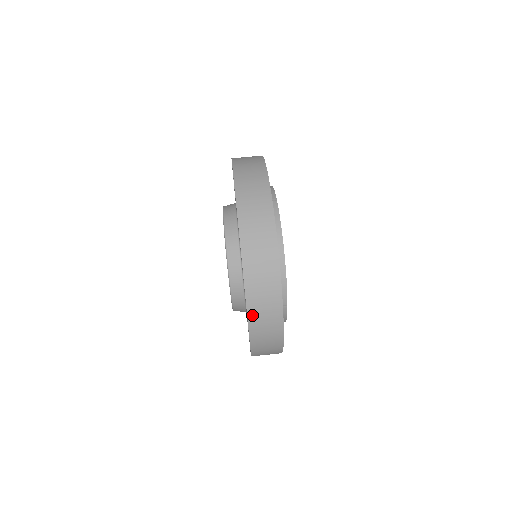
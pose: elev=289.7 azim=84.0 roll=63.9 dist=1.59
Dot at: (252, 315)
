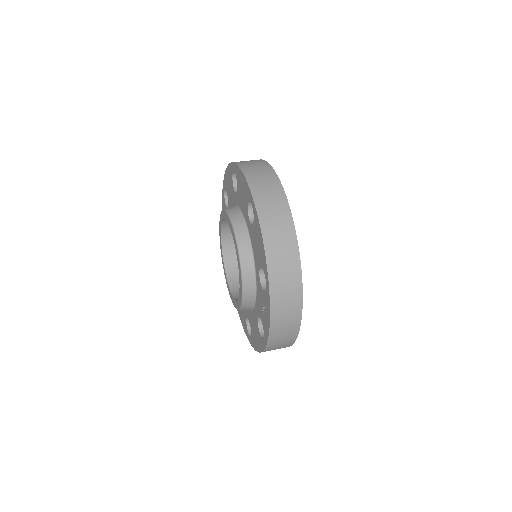
Dot at: (273, 332)
